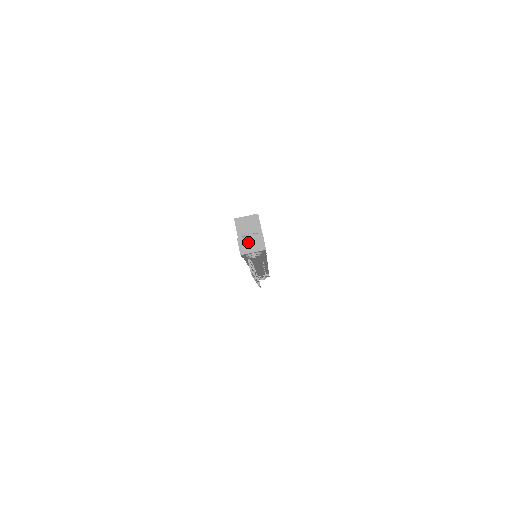
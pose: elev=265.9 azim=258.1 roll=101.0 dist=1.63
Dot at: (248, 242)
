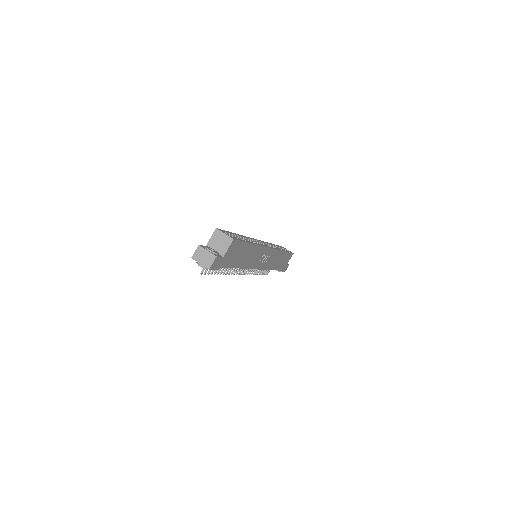
Dot at: (203, 254)
